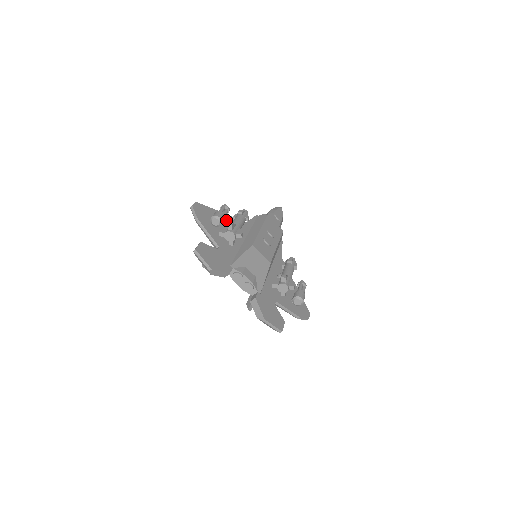
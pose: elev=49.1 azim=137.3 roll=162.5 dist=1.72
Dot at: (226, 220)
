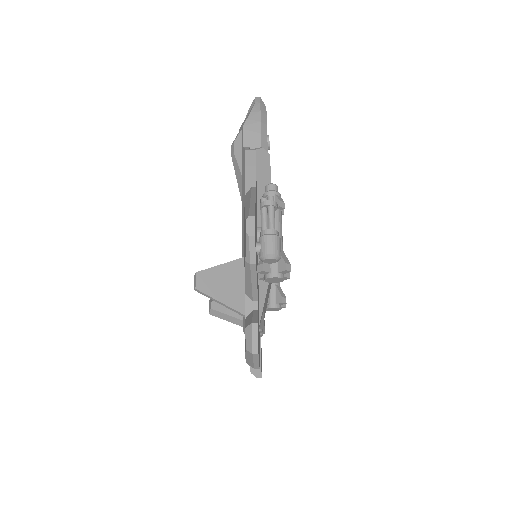
Dot at: occluded
